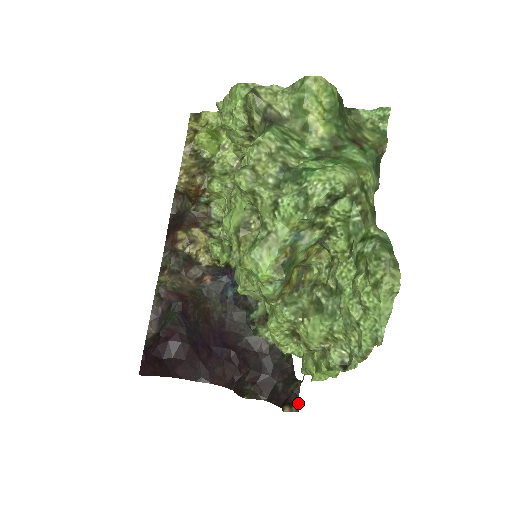
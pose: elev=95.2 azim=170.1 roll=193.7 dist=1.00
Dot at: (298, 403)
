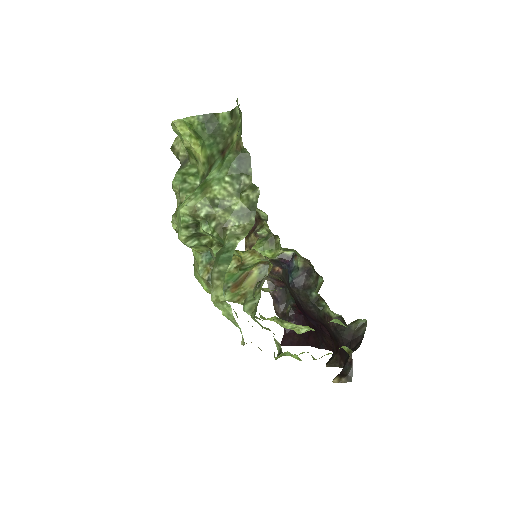
Dot at: (351, 373)
